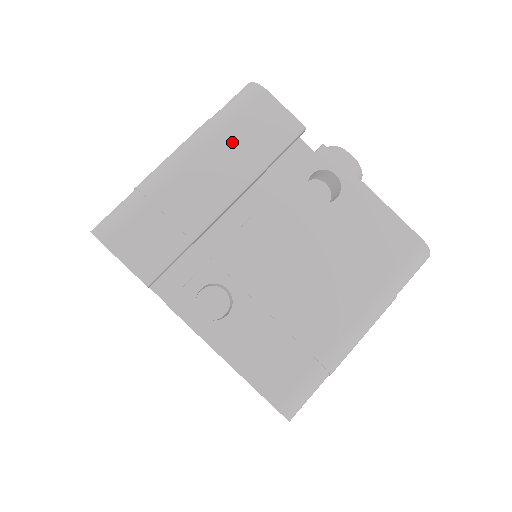
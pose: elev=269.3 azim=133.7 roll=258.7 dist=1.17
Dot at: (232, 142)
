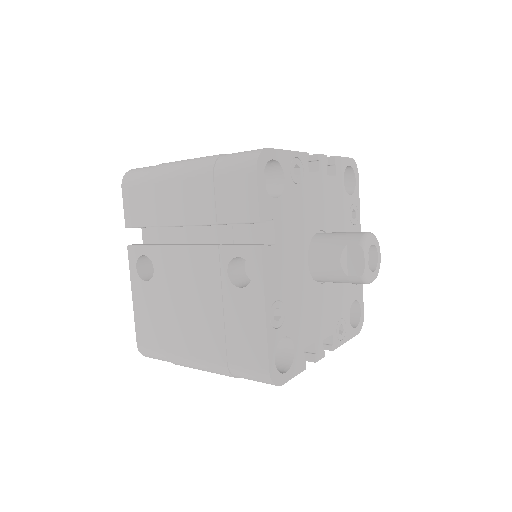
Dot at: (209, 188)
